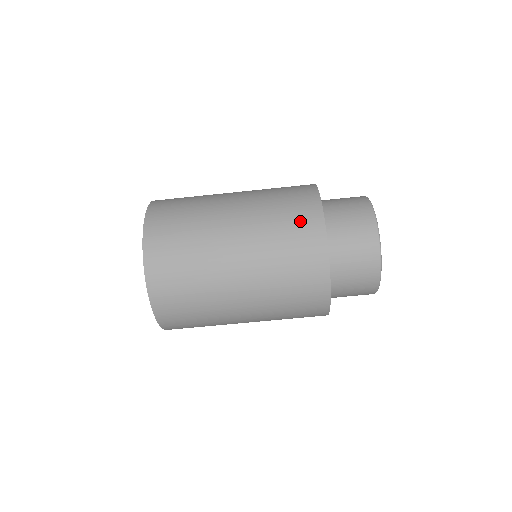
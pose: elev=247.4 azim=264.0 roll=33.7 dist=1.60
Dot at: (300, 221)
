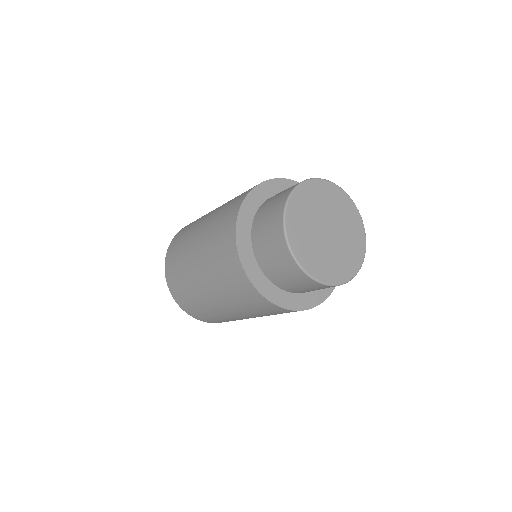
Dot at: occluded
